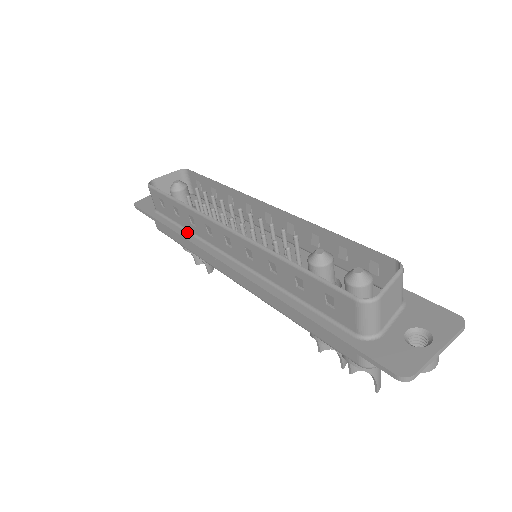
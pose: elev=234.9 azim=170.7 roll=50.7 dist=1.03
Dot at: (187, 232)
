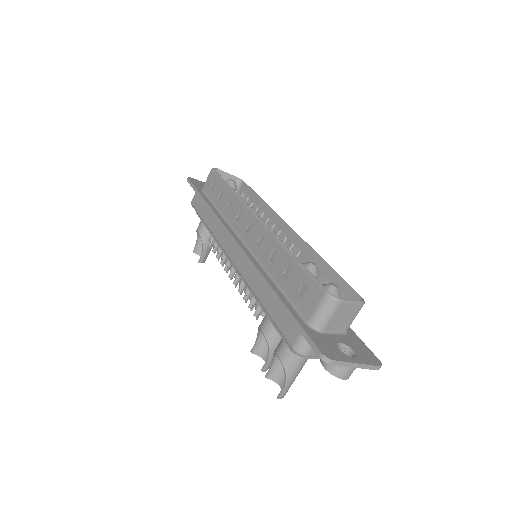
Dot at: (218, 211)
